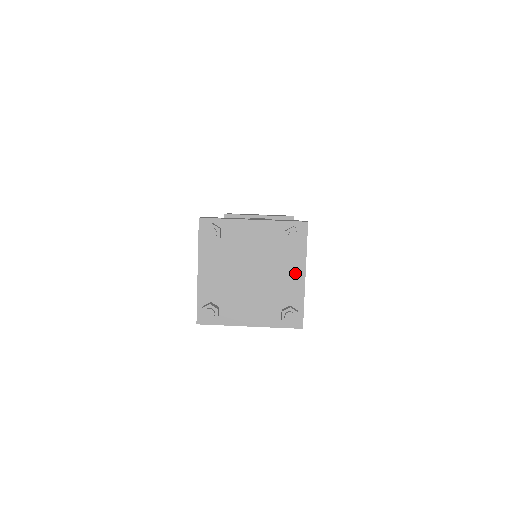
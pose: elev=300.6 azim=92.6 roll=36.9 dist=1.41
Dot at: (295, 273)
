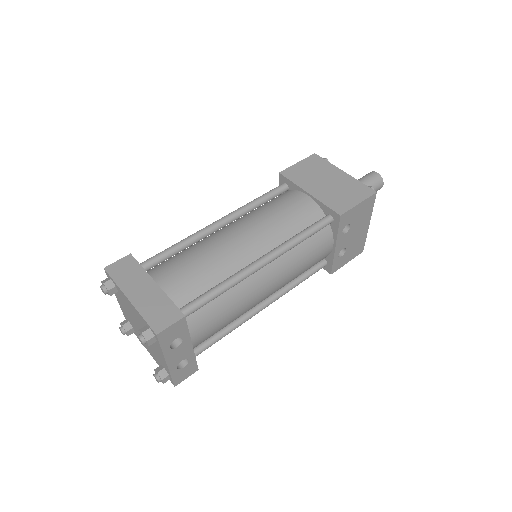
Dot at: (161, 355)
